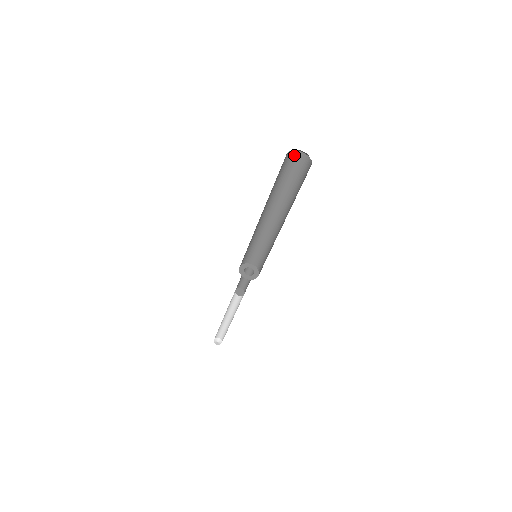
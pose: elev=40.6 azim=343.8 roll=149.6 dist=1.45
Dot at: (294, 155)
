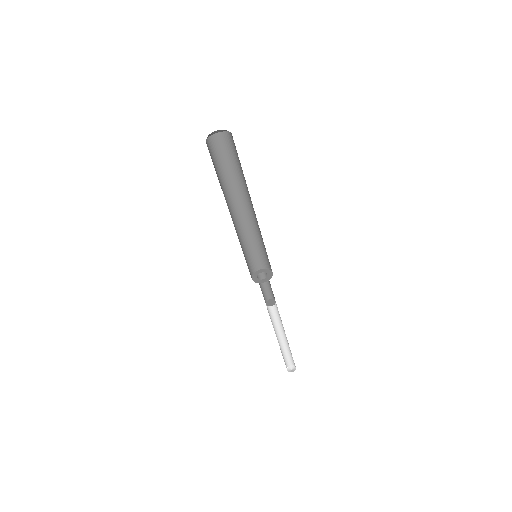
Dot at: (224, 137)
